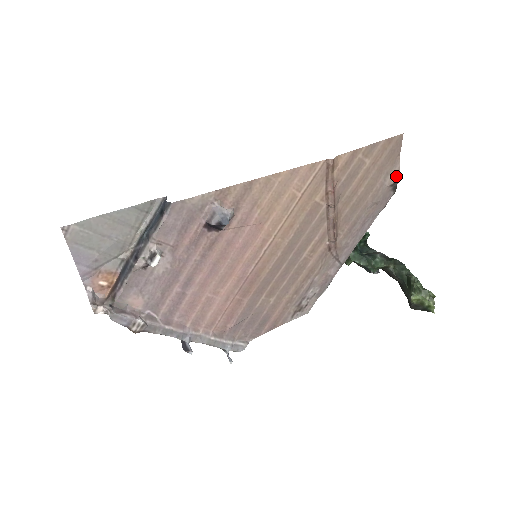
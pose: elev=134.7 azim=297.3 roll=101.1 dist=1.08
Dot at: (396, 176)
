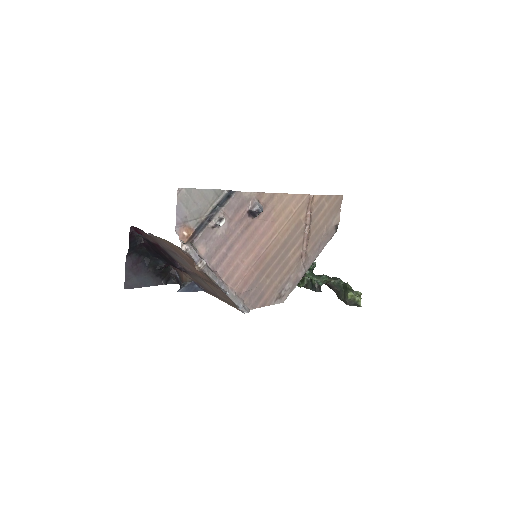
Dot at: (338, 221)
